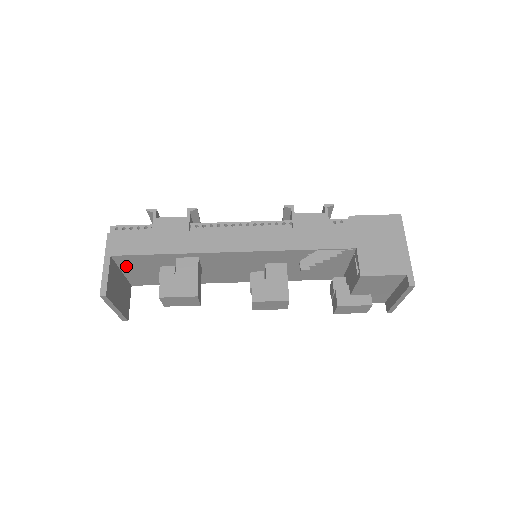
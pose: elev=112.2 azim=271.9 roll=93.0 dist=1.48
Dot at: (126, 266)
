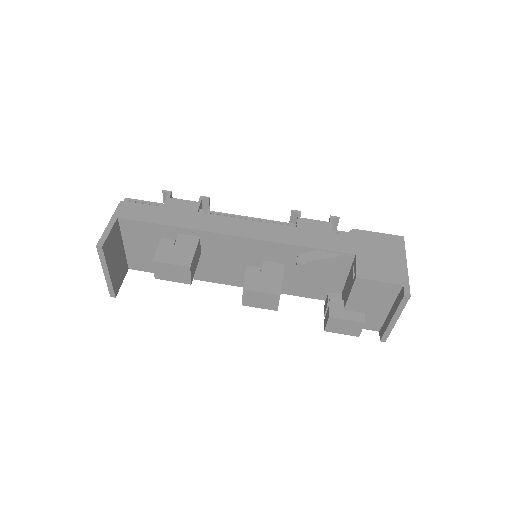
Dot at: (129, 237)
